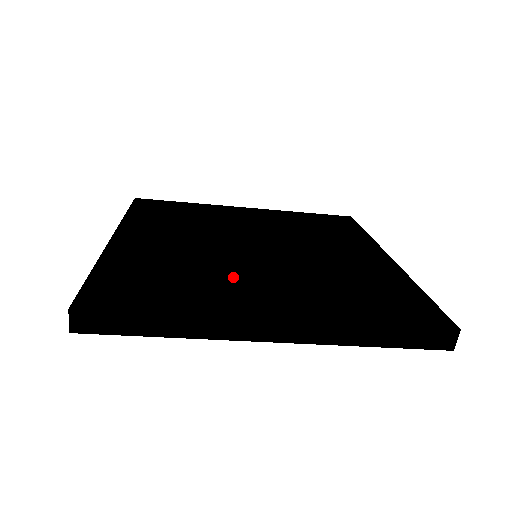
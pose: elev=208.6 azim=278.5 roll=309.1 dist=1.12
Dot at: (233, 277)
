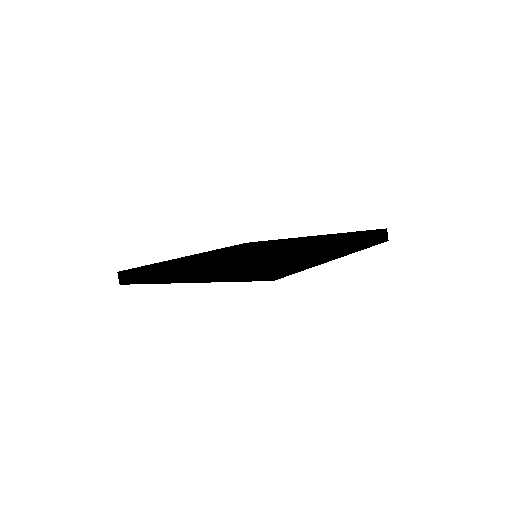
Dot at: (205, 259)
